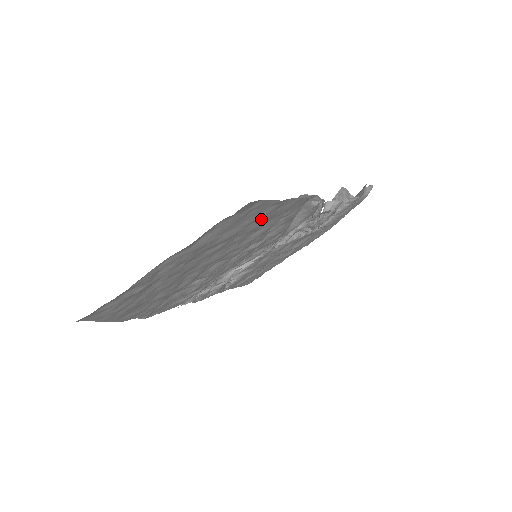
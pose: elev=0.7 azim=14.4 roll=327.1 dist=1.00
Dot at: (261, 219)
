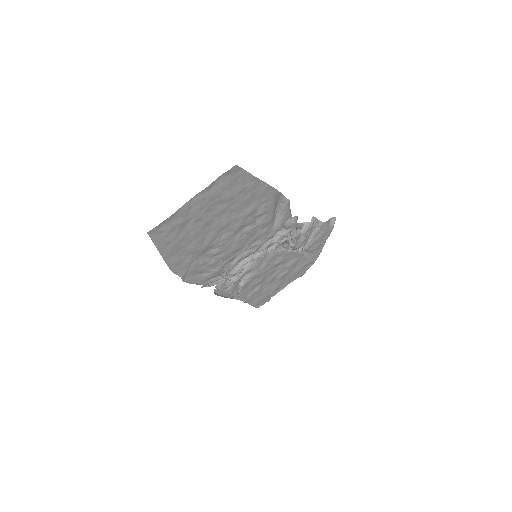
Dot at: (247, 193)
